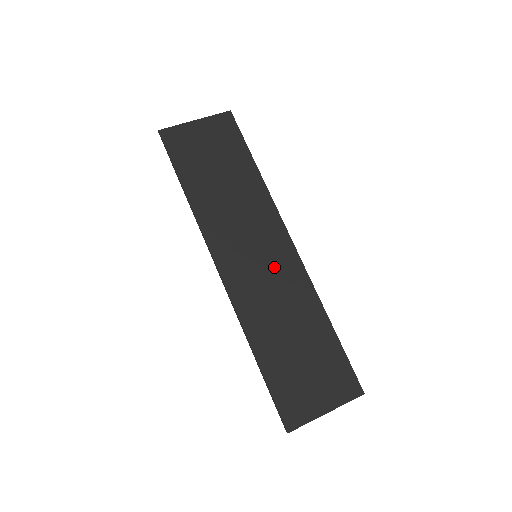
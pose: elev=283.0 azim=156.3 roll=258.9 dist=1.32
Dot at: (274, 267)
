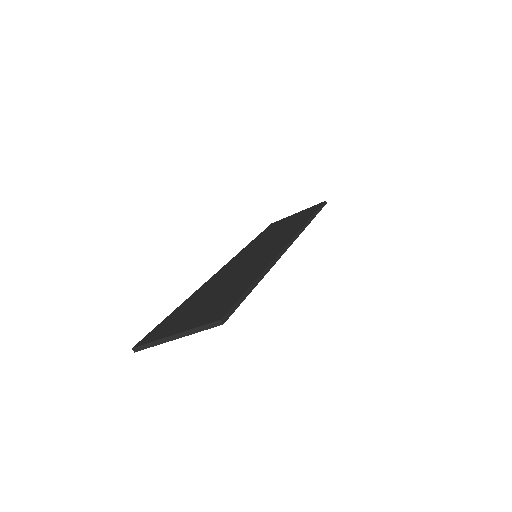
Dot at: (259, 257)
